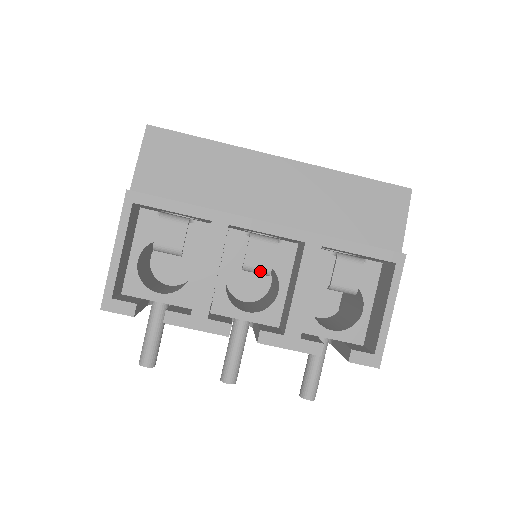
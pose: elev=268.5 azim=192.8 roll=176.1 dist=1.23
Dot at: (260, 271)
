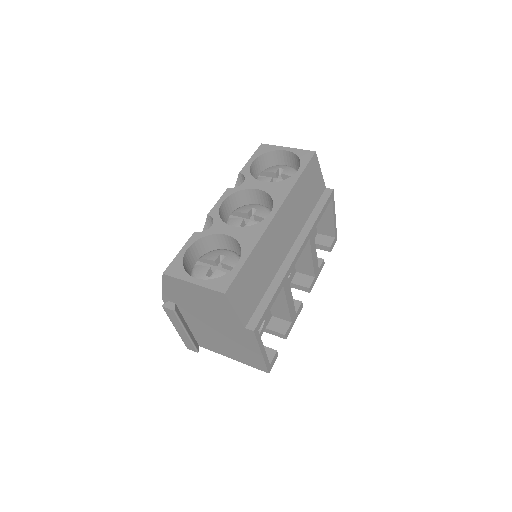
Dot at: occluded
